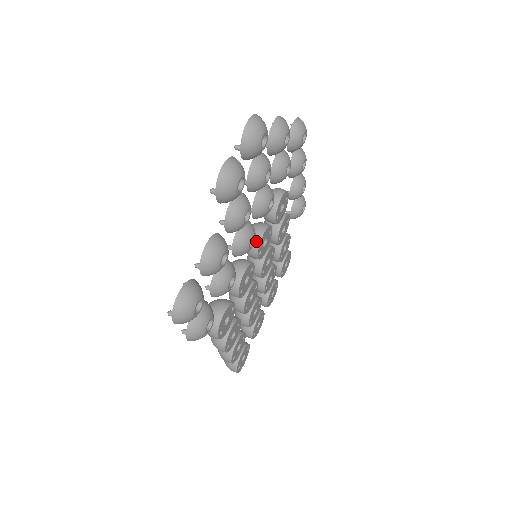
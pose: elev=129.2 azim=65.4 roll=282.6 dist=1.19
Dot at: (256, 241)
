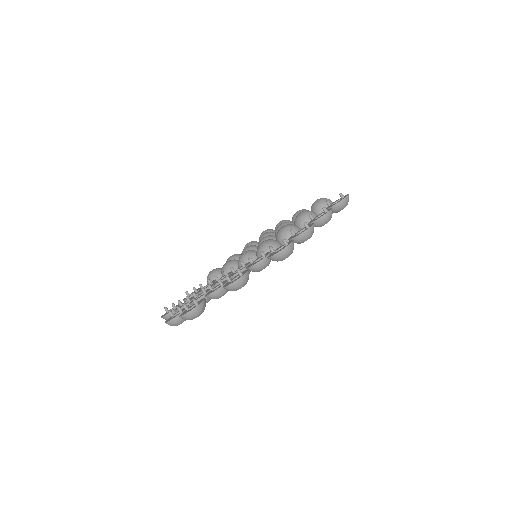
Dot at: occluded
